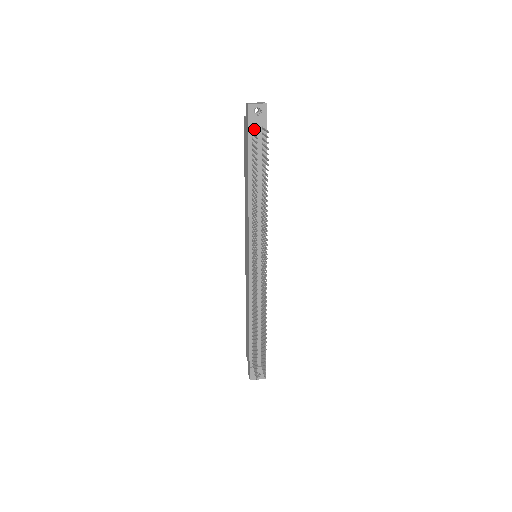
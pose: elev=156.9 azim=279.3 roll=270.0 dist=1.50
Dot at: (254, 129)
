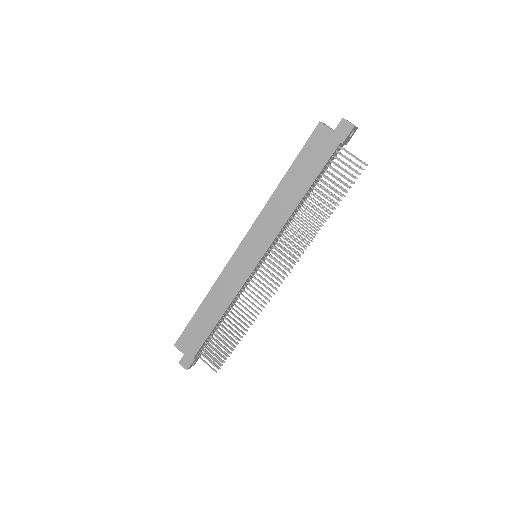
Dot at: occluded
